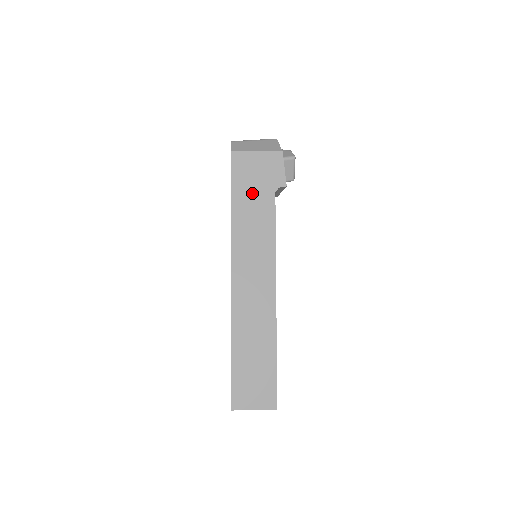
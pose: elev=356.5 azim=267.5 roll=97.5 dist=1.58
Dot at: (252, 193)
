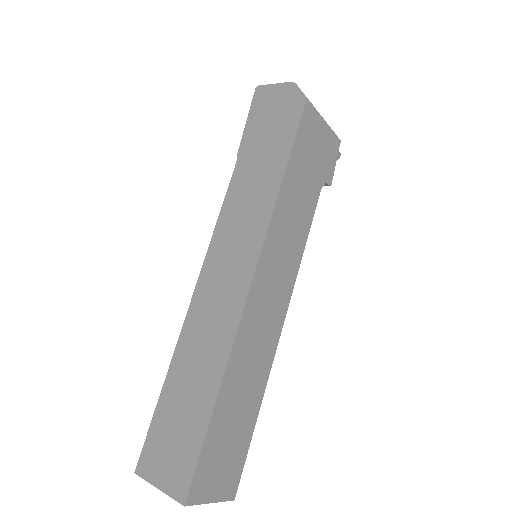
Dot at: (306, 172)
